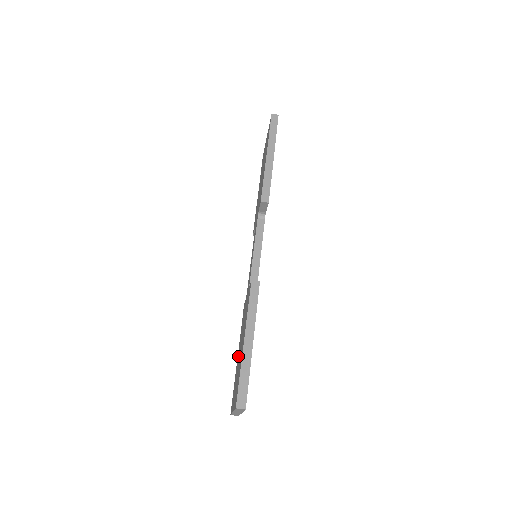
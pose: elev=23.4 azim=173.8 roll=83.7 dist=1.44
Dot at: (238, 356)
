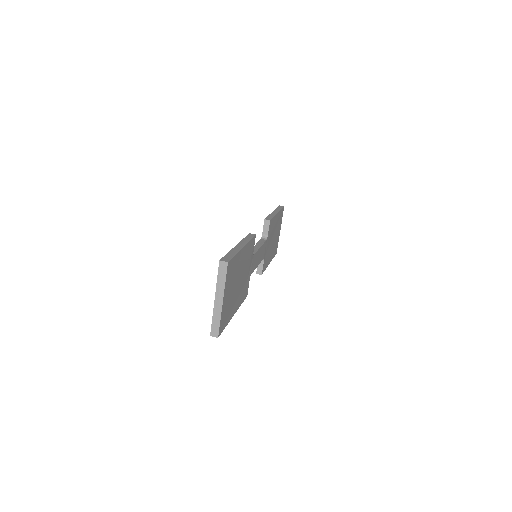
Dot at: occluded
